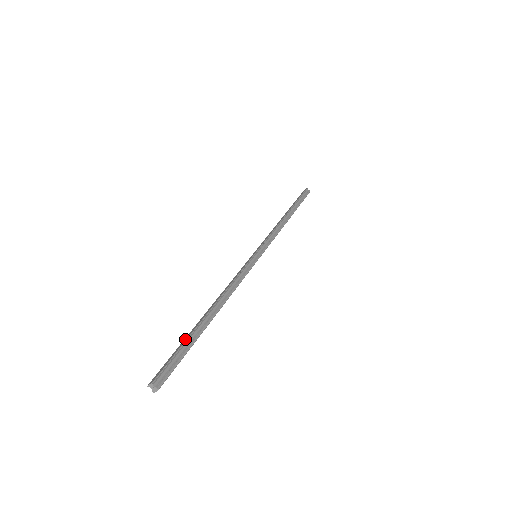
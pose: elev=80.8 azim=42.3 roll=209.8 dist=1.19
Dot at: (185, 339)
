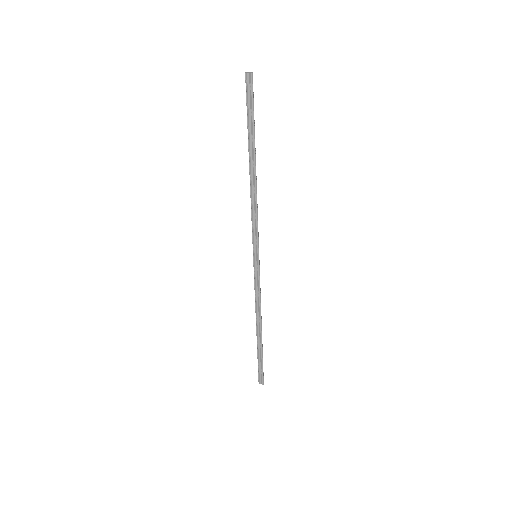
Dot at: (257, 354)
